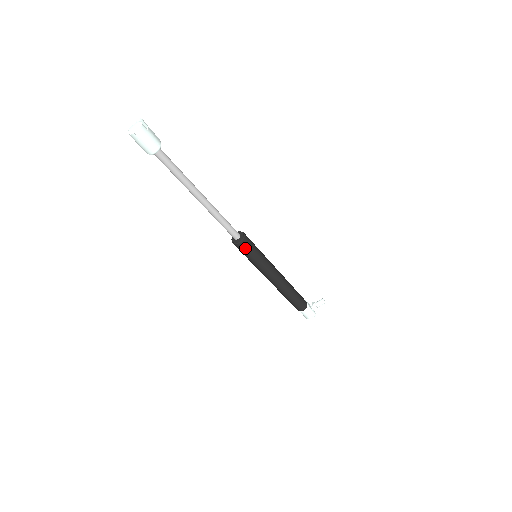
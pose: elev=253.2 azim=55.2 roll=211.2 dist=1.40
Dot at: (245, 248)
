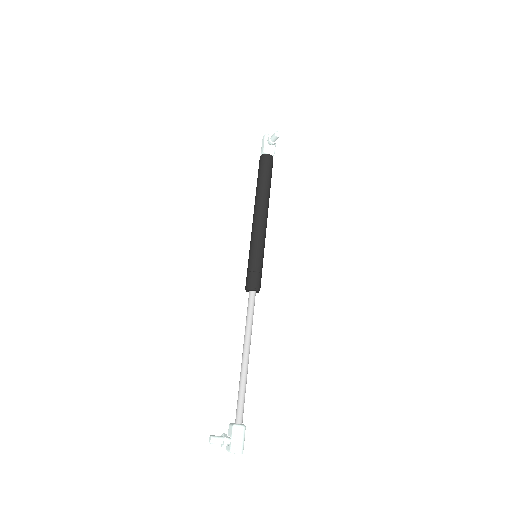
Dot at: (260, 282)
